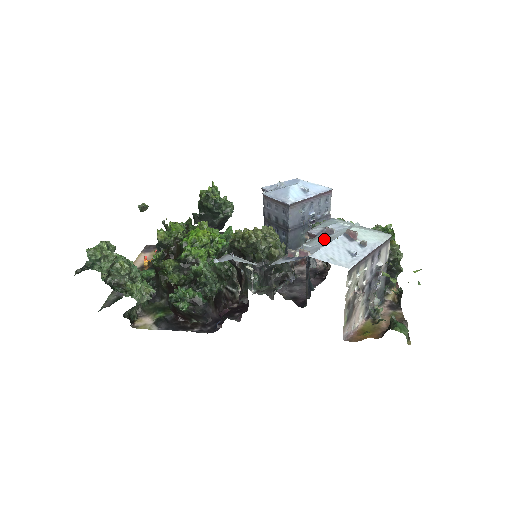
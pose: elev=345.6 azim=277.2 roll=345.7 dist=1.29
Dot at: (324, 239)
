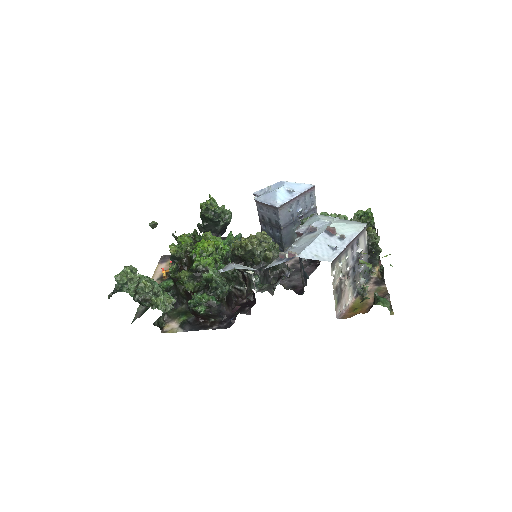
Dot at: (309, 237)
